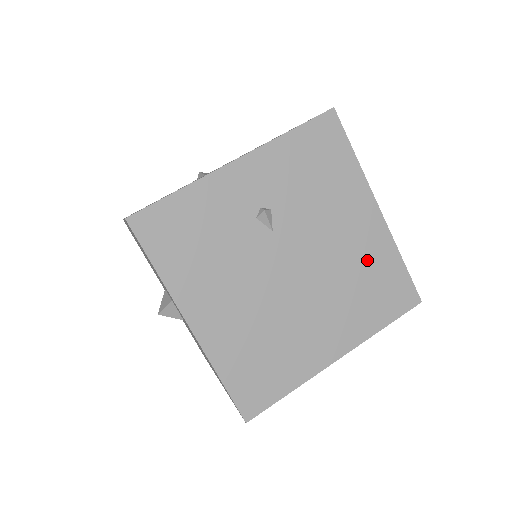
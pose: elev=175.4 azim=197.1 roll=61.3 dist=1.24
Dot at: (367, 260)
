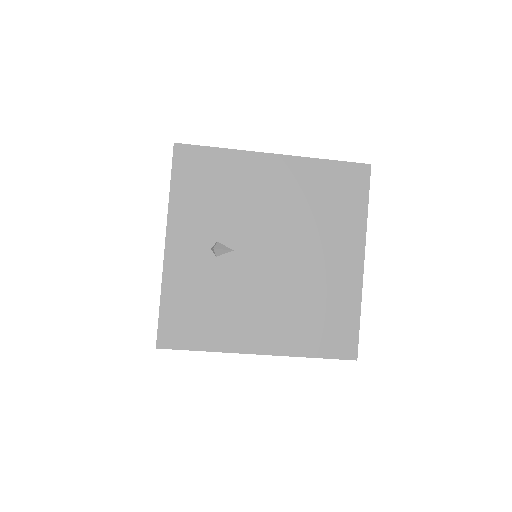
Dot at: (306, 190)
